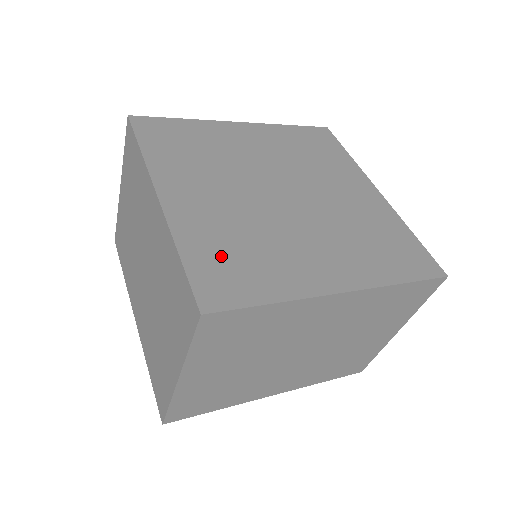
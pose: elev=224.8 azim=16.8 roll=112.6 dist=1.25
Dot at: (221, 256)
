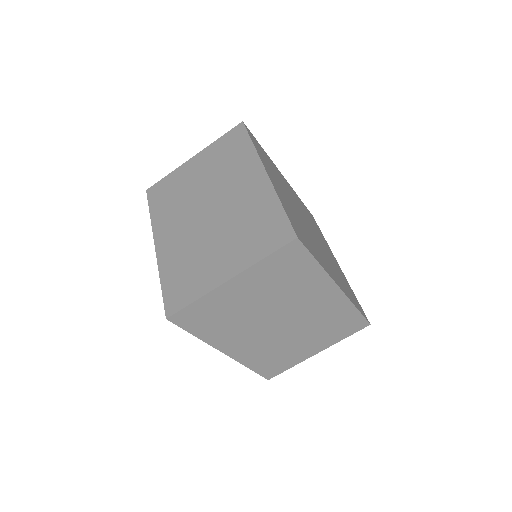
Dot at: (296, 223)
